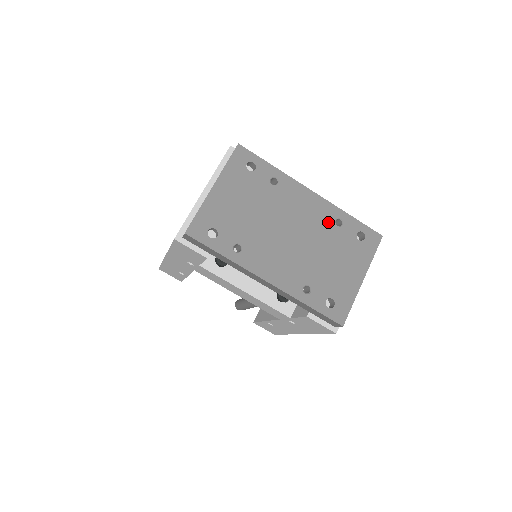
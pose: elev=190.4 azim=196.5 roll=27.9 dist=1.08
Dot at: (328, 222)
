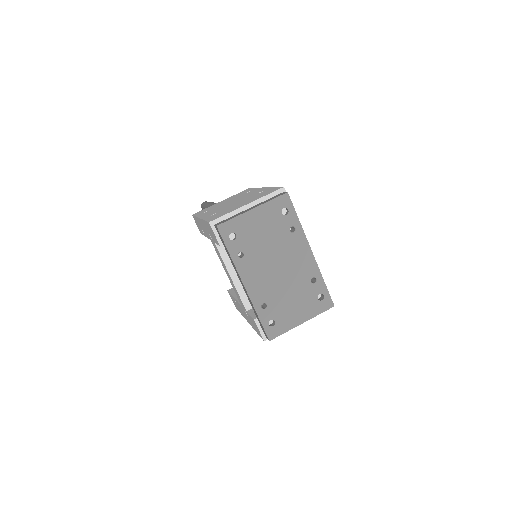
Dot at: (307, 276)
